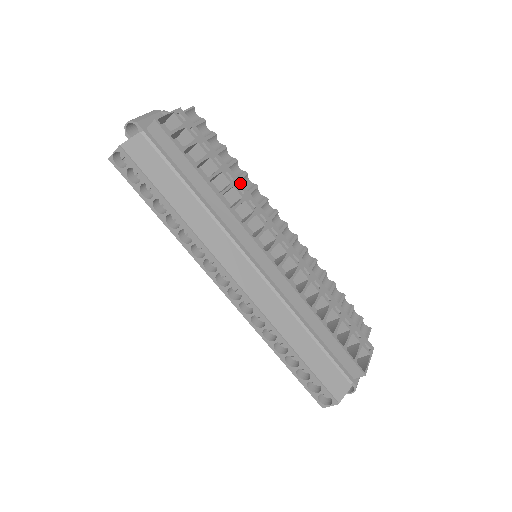
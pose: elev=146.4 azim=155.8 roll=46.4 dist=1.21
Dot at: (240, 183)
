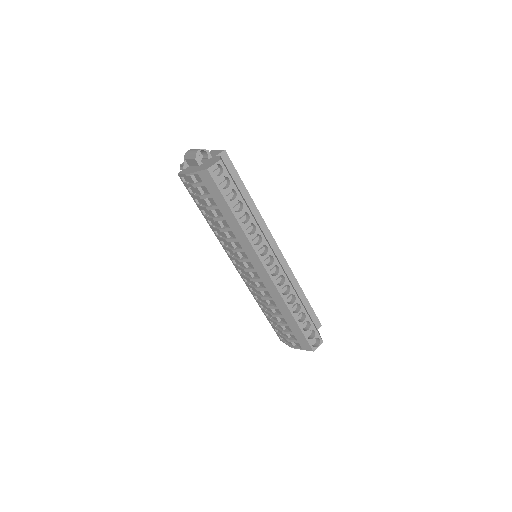
Dot at: occluded
